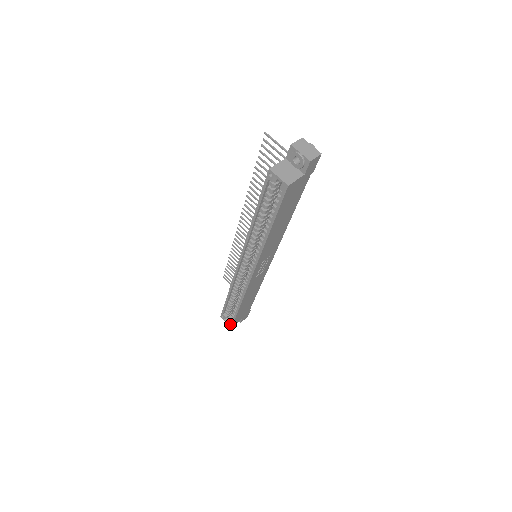
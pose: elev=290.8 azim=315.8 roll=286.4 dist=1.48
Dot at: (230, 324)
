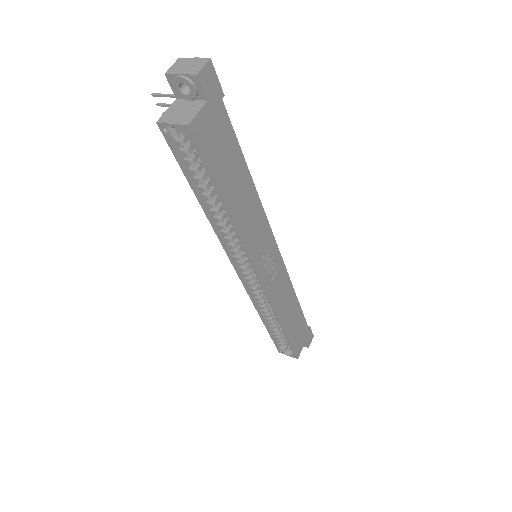
Dot at: (293, 356)
